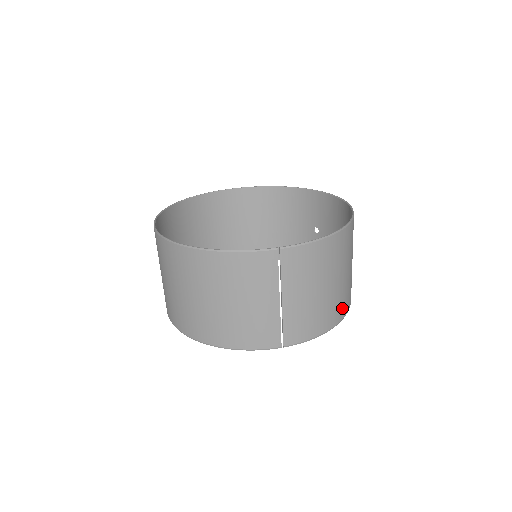
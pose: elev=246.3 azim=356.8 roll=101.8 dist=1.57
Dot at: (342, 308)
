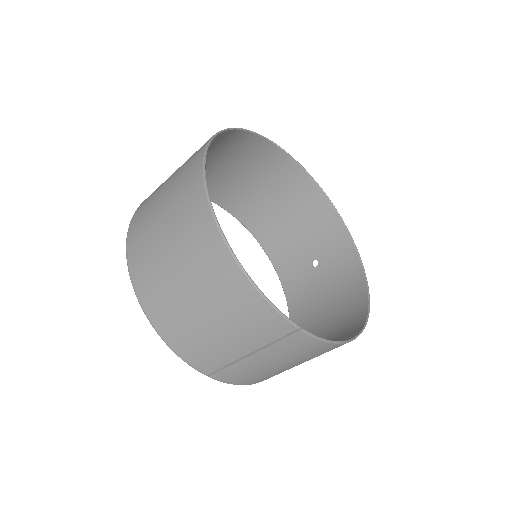
Dot at: occluded
